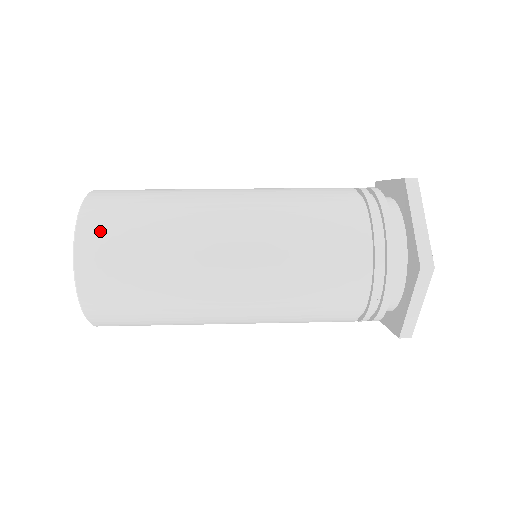
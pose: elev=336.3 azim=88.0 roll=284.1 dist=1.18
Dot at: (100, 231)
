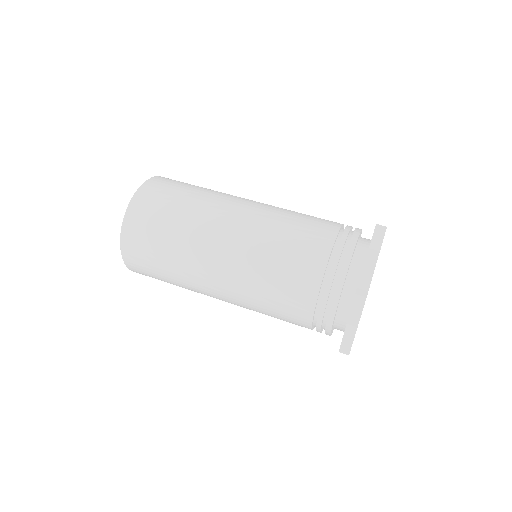
Dot at: (135, 254)
